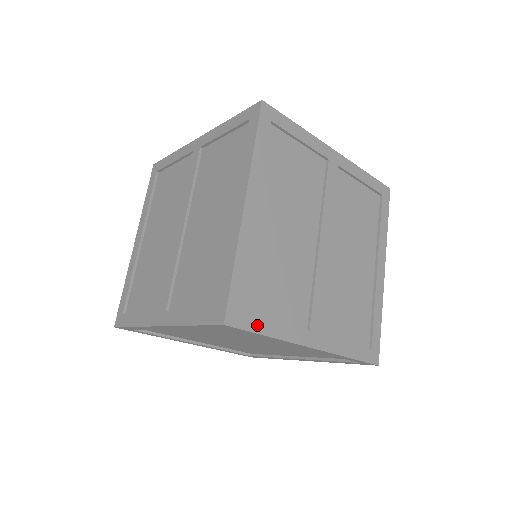
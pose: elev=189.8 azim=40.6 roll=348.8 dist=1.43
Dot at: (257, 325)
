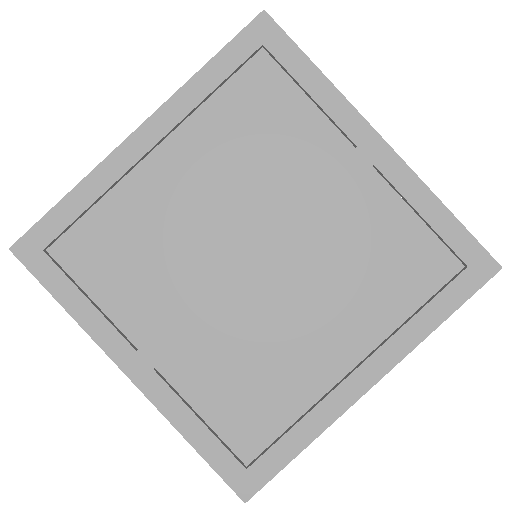
Dot at: (55, 282)
